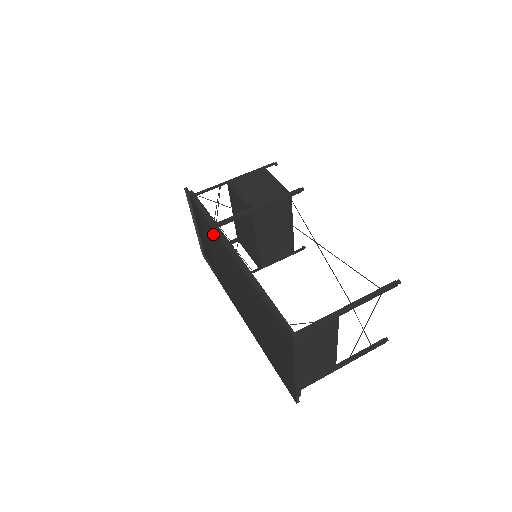
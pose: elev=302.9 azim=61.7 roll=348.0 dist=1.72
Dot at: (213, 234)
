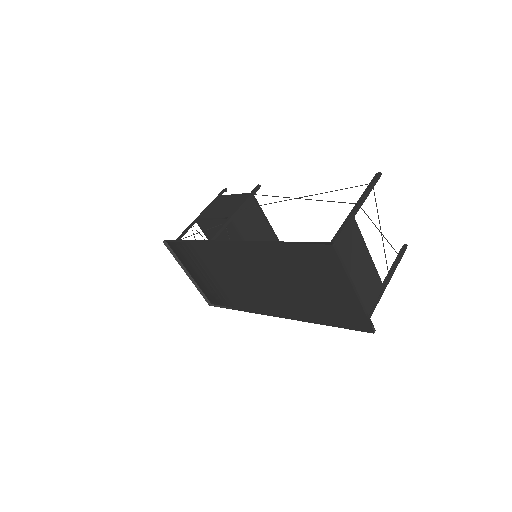
Dot at: (210, 249)
